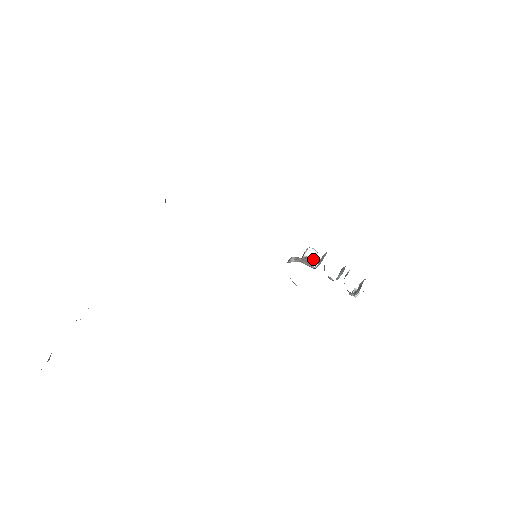
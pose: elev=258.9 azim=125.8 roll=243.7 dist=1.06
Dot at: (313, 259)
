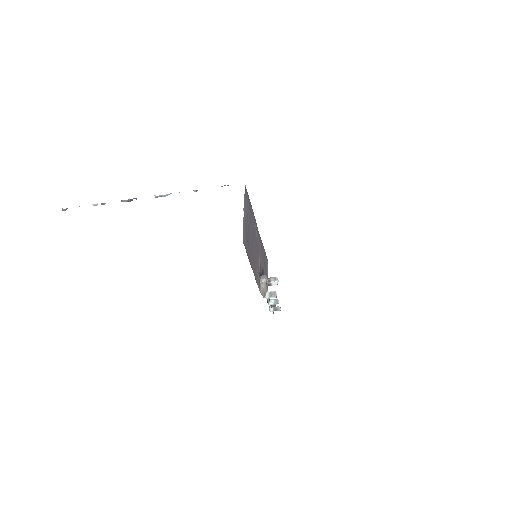
Dot at: occluded
